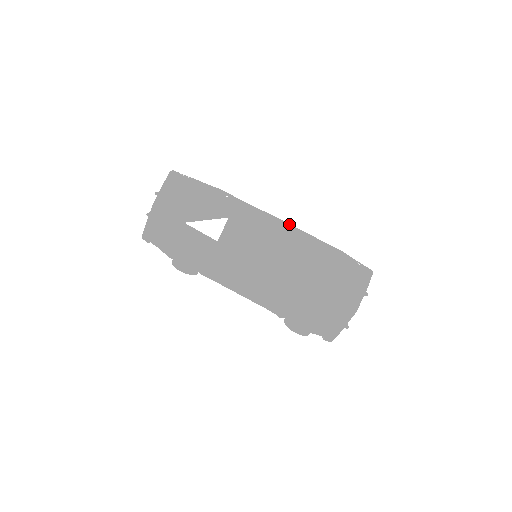
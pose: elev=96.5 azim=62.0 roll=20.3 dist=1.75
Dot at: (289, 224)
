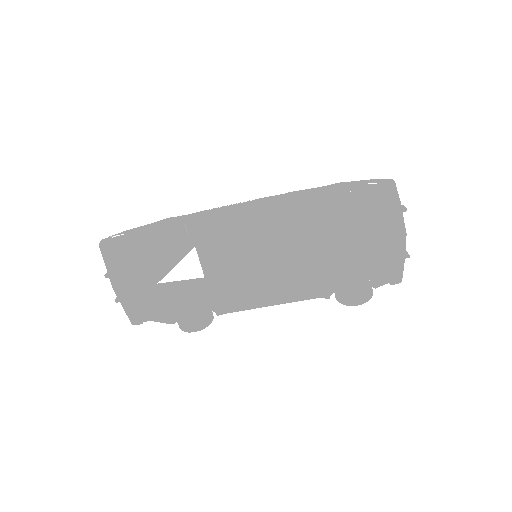
Dot at: (263, 199)
